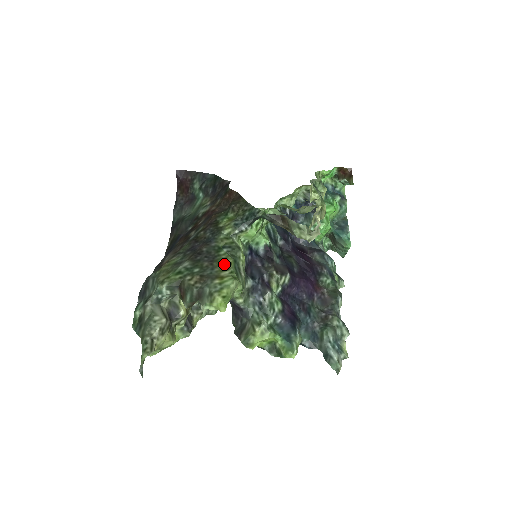
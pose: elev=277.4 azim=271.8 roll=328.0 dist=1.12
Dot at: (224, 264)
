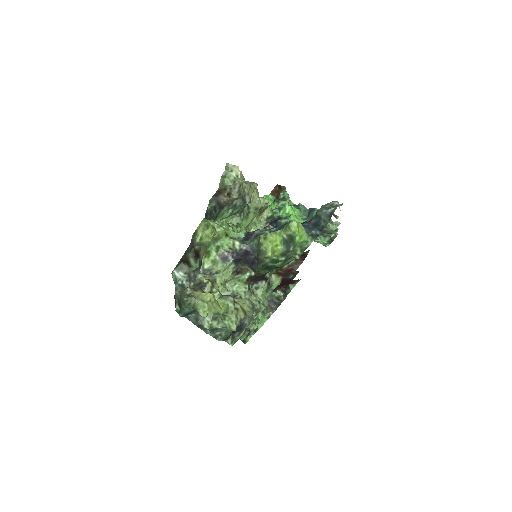
Dot at: occluded
